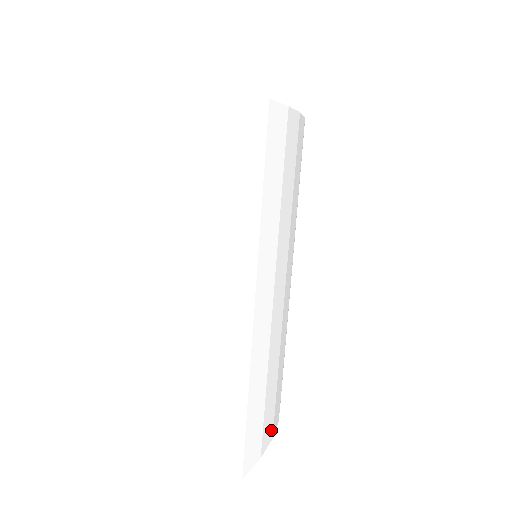
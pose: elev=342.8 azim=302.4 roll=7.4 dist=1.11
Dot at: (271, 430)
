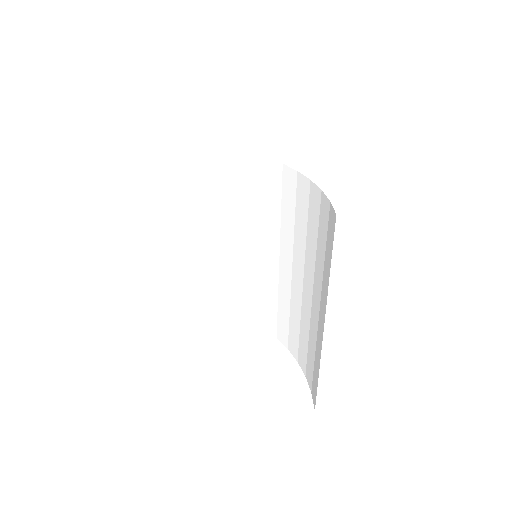
Dot at: occluded
